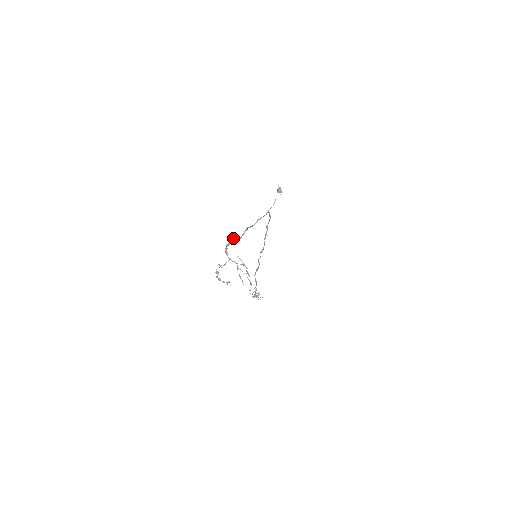
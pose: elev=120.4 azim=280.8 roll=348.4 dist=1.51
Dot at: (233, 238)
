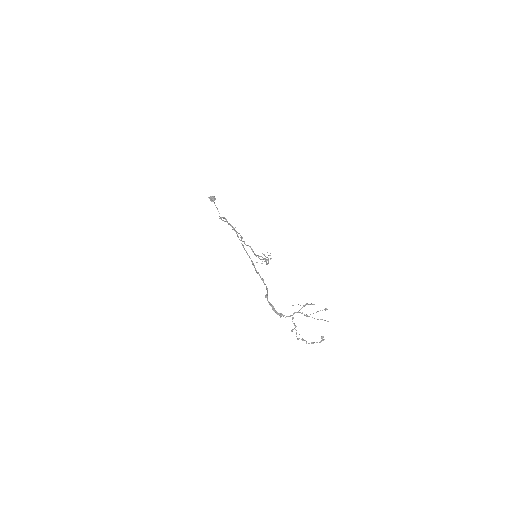
Dot at: (266, 297)
